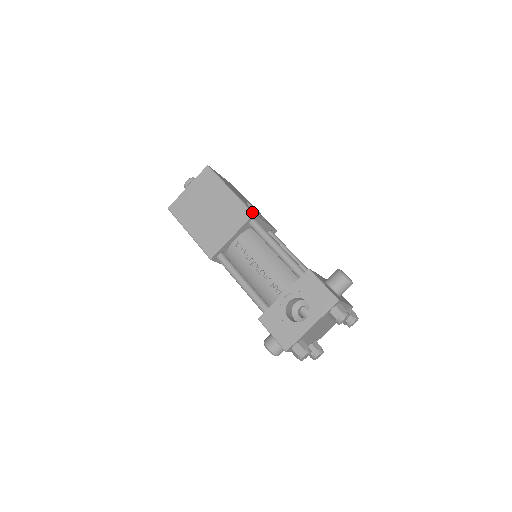
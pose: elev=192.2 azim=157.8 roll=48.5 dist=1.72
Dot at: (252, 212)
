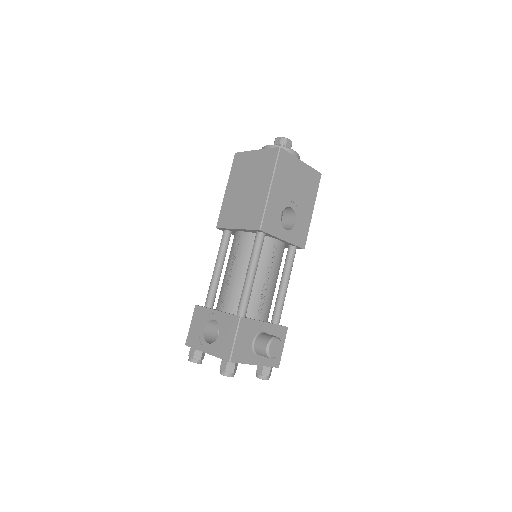
Dot at: (261, 227)
